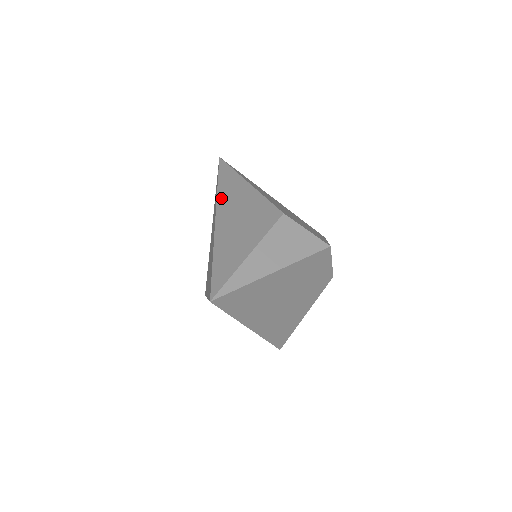
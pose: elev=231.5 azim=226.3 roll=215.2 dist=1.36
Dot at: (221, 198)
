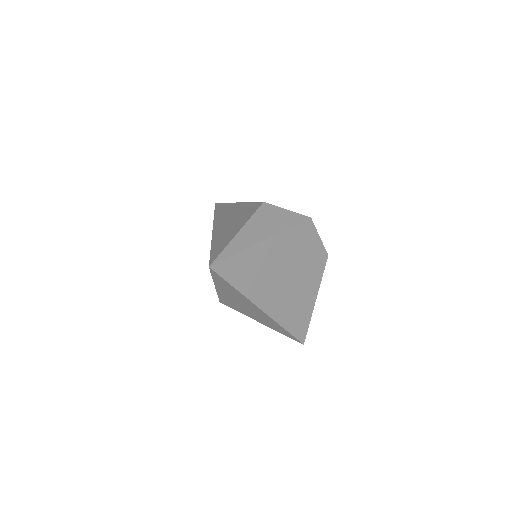
Dot at: (217, 219)
